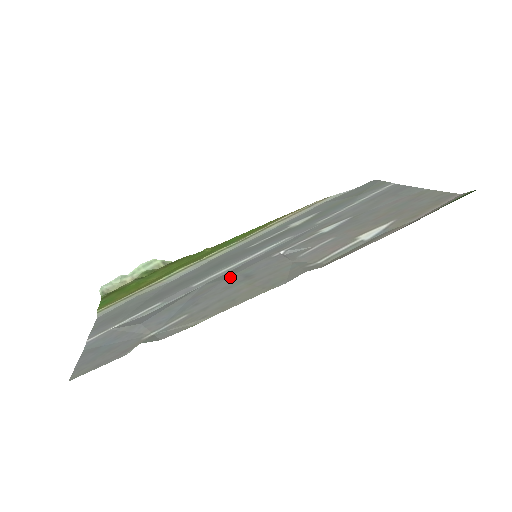
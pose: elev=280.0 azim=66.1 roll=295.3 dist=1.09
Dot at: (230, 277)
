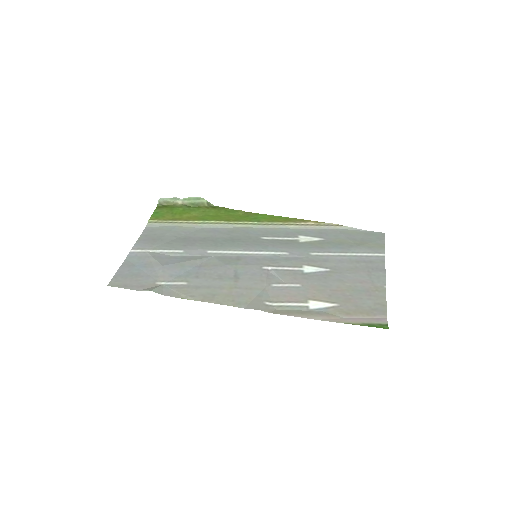
Dot at: (229, 266)
